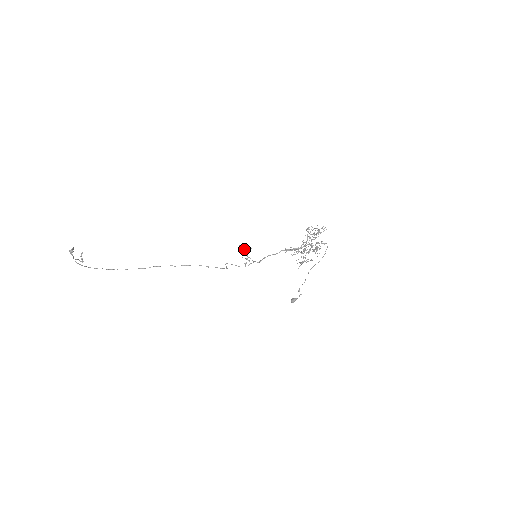
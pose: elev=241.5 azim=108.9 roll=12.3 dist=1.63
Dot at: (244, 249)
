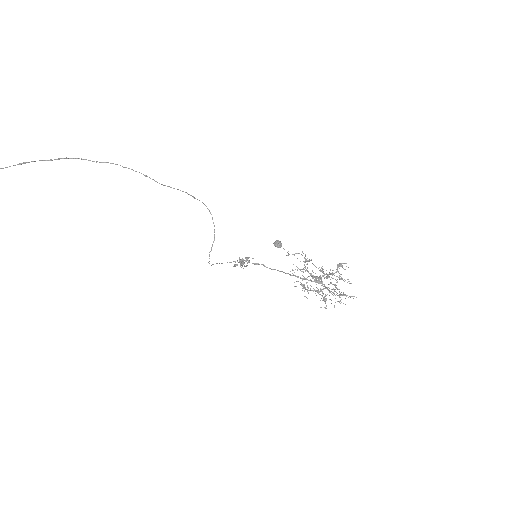
Dot at: (243, 261)
